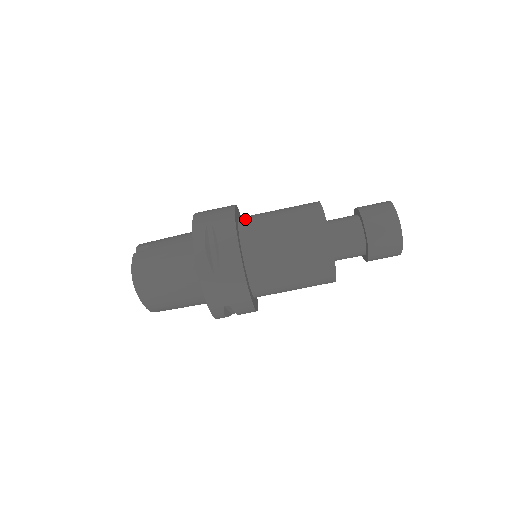
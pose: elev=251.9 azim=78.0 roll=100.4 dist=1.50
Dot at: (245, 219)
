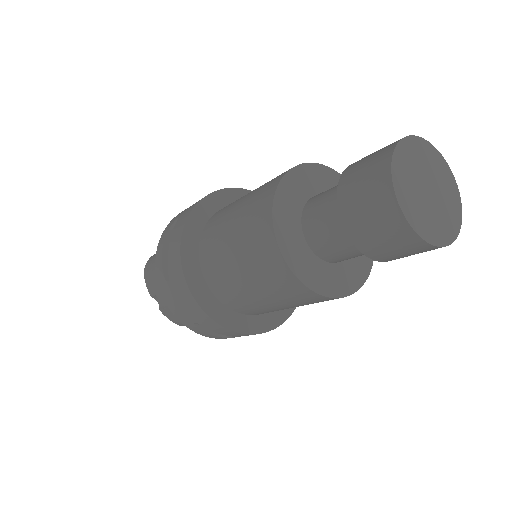
Dot at: (213, 285)
